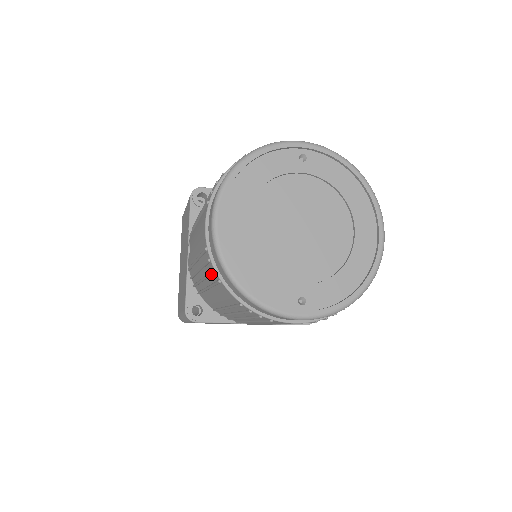
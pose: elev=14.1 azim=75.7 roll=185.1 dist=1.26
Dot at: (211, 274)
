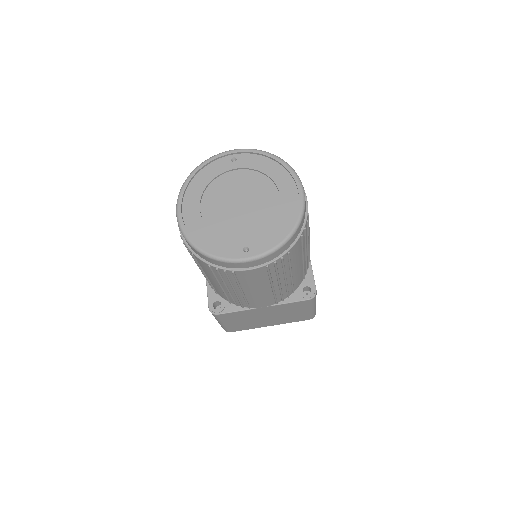
Dot at: (190, 254)
